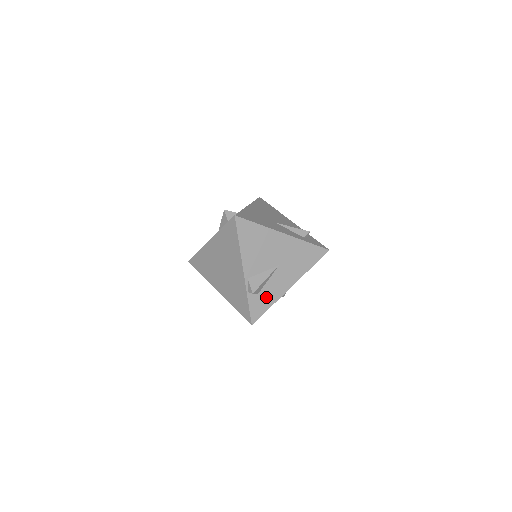
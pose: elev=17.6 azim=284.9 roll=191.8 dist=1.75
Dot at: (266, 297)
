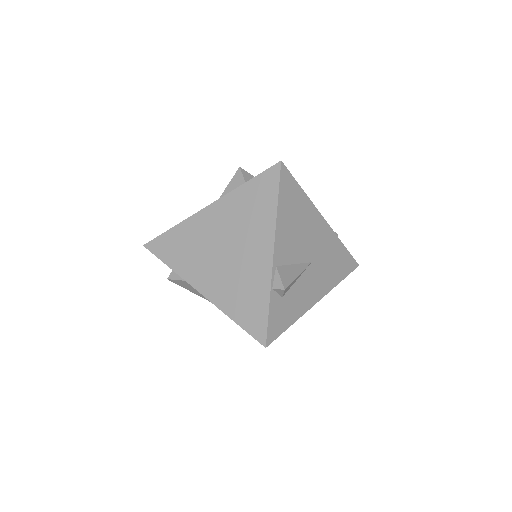
Dot at: (290, 306)
